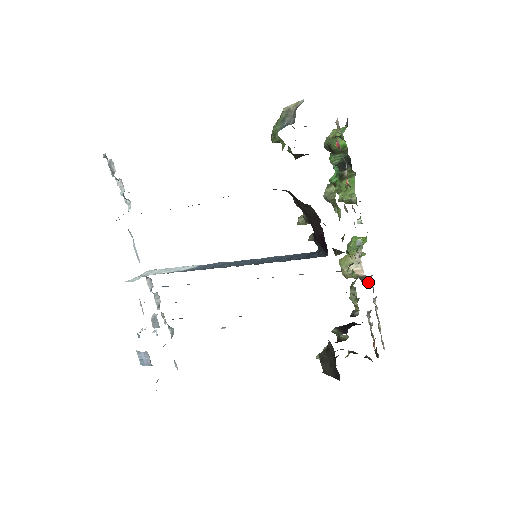
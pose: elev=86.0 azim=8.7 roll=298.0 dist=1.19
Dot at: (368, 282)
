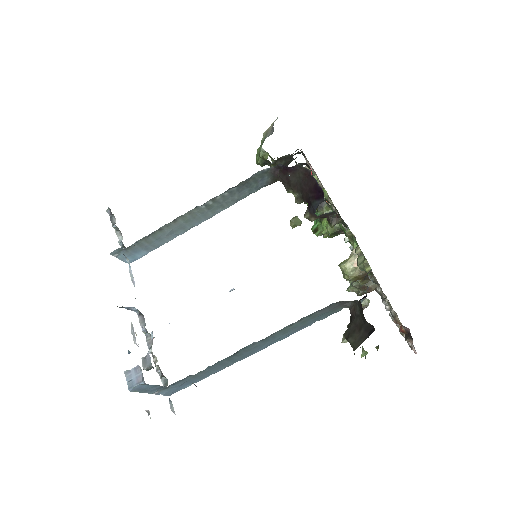
Dot at: (373, 288)
